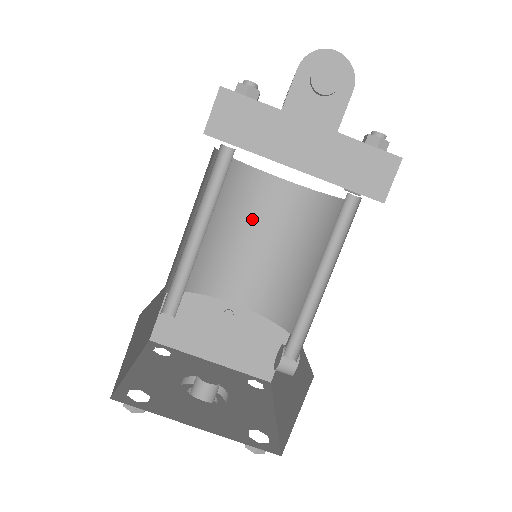
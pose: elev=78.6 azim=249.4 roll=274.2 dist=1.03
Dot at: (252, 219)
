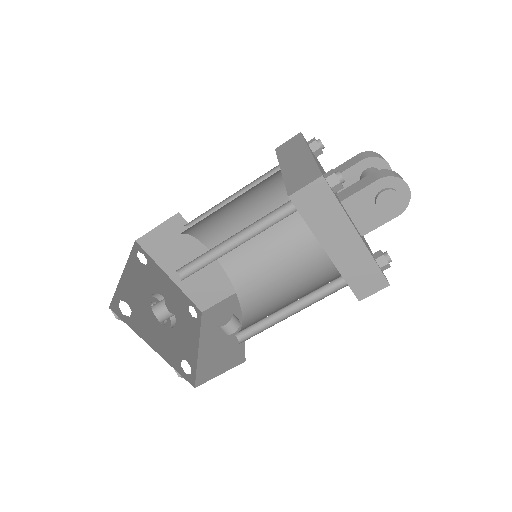
Dot at: (266, 211)
